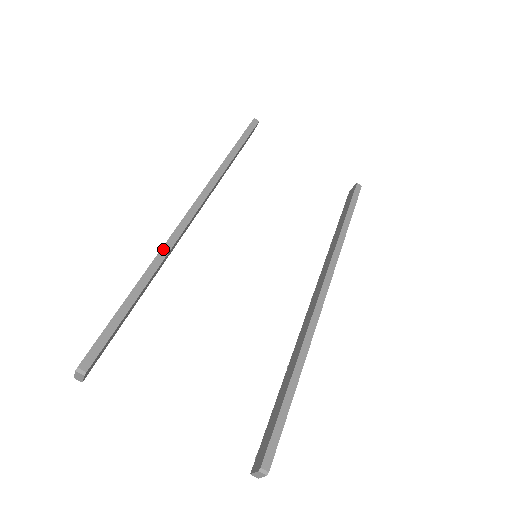
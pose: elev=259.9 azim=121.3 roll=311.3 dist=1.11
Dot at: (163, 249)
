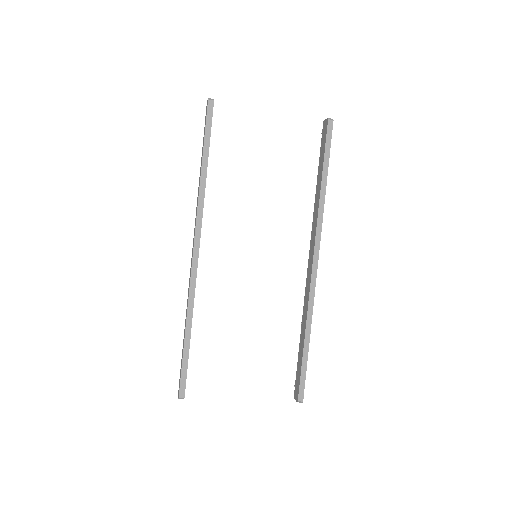
Dot at: (190, 297)
